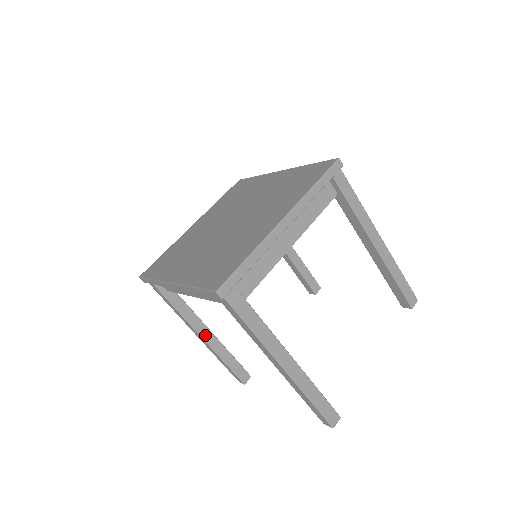
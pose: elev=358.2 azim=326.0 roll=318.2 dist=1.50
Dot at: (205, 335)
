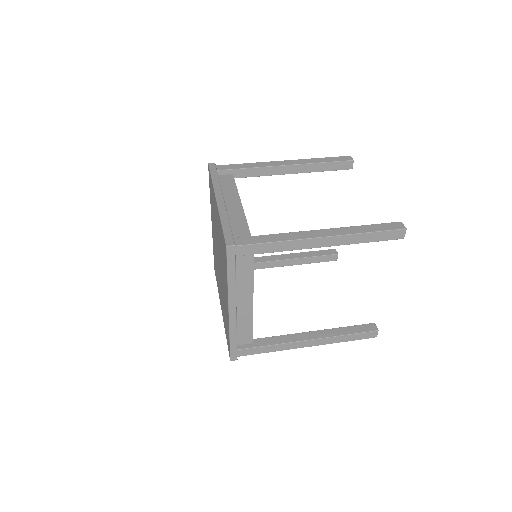
Dot at: (310, 337)
